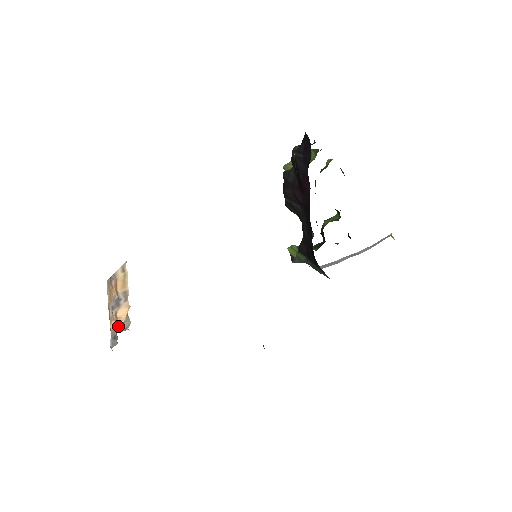
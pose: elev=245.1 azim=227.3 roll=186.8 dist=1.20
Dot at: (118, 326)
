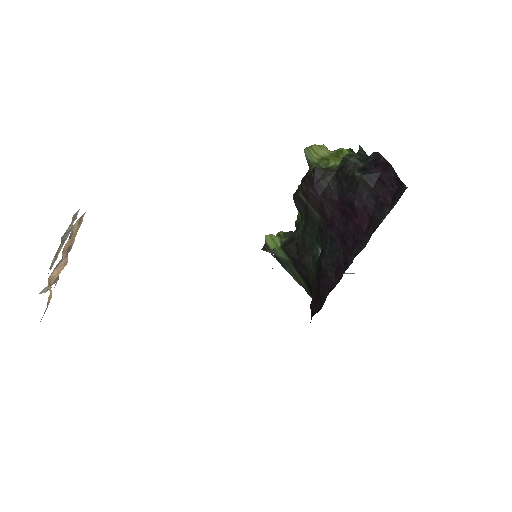
Dot at: (45, 287)
